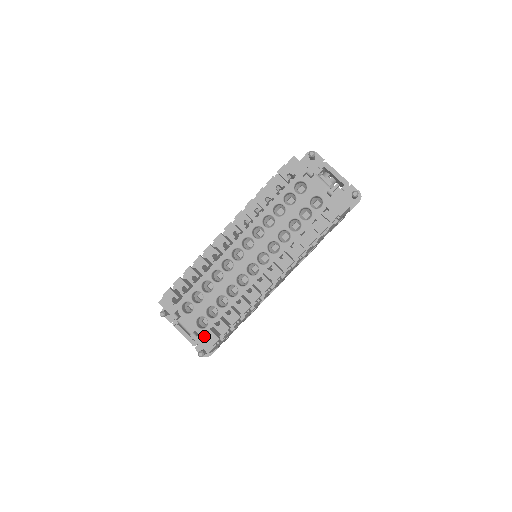
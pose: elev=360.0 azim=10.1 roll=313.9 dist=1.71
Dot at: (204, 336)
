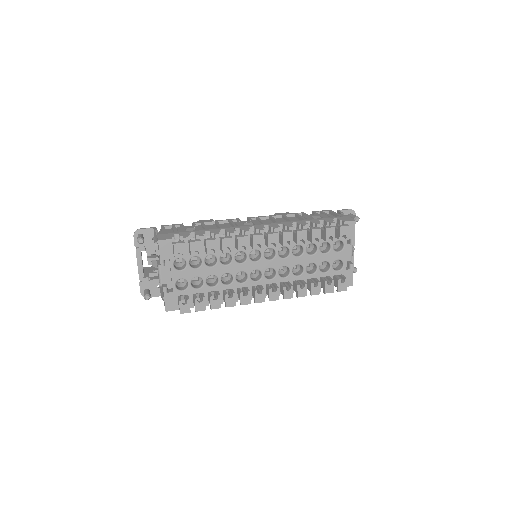
Dot at: (180, 302)
